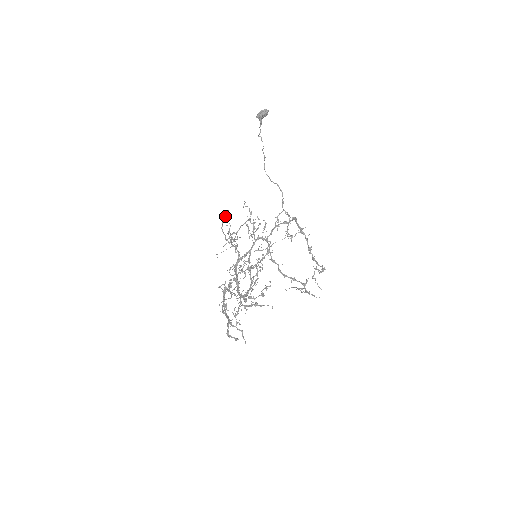
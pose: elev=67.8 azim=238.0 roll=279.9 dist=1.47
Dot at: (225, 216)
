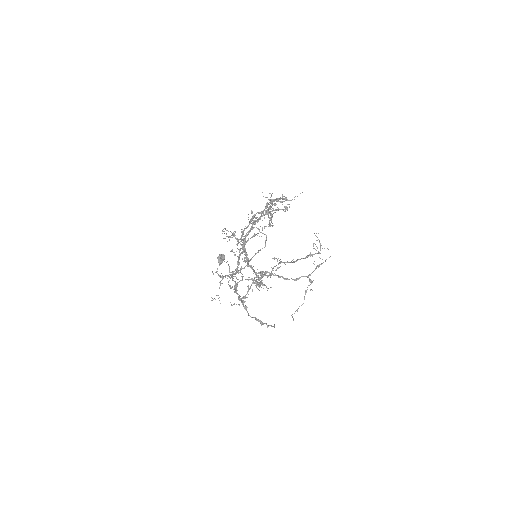
Dot at: (224, 228)
